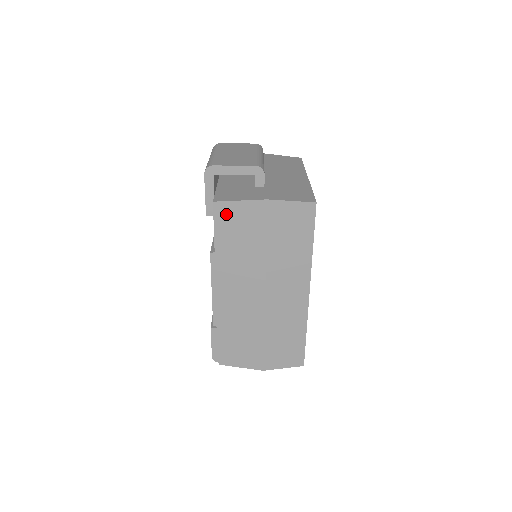
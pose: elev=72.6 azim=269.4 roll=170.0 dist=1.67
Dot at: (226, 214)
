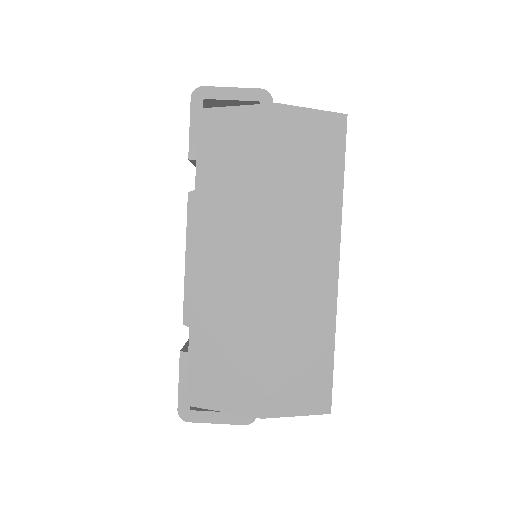
Dot at: (216, 127)
